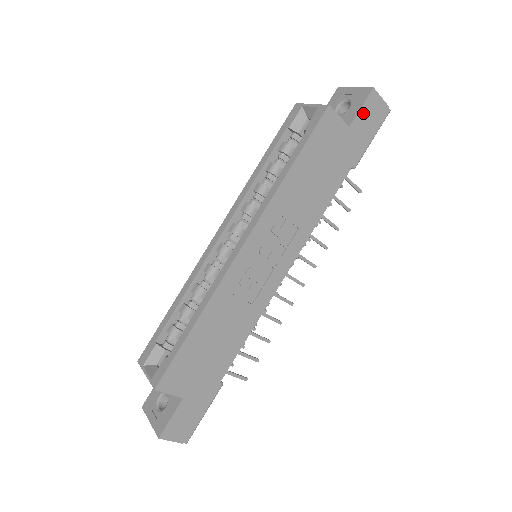
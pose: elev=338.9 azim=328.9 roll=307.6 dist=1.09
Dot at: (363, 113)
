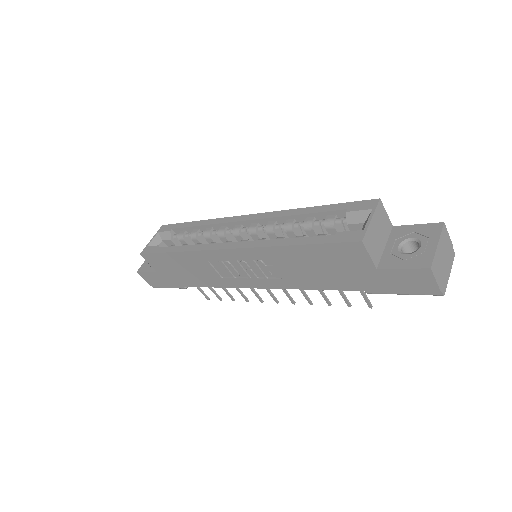
Dot at: (402, 273)
